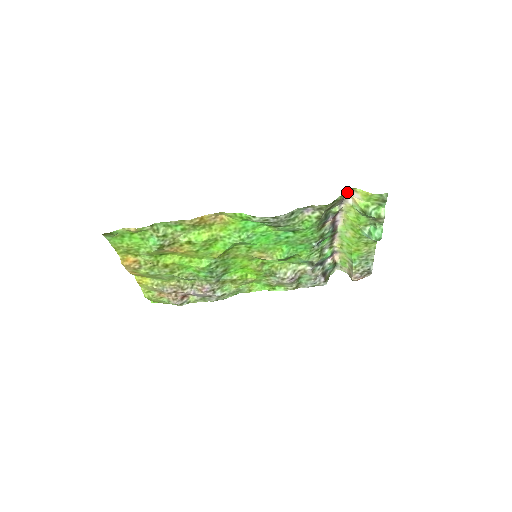
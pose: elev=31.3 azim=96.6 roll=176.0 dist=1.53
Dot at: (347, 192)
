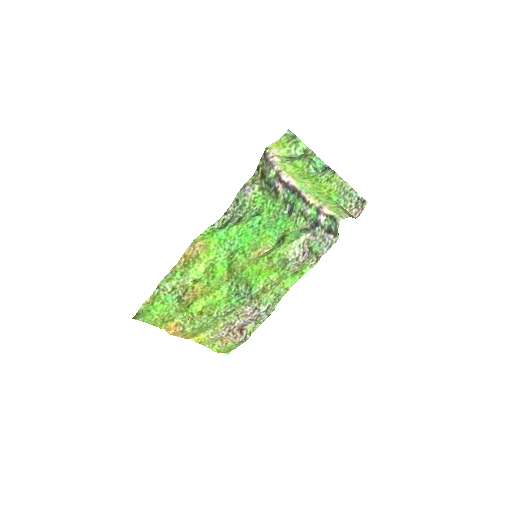
Dot at: (263, 154)
